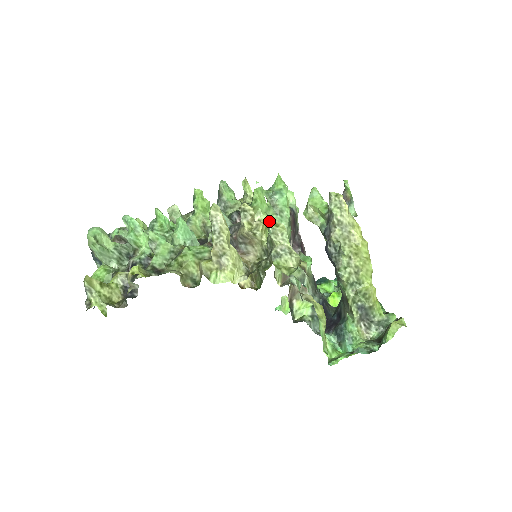
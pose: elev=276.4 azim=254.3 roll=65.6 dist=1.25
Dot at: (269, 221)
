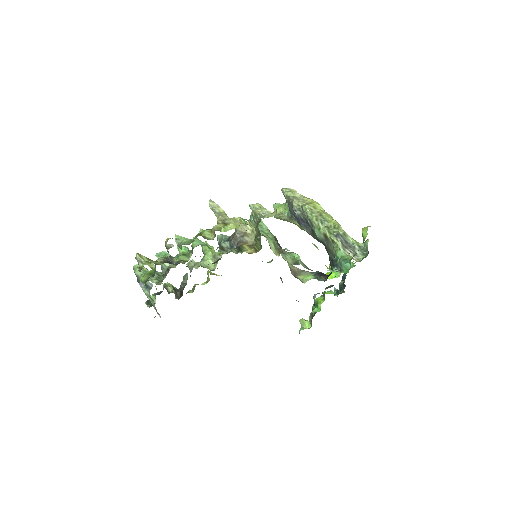
Dot at: (249, 204)
